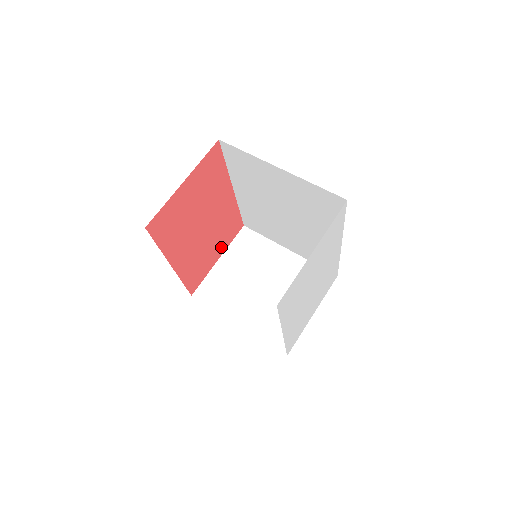
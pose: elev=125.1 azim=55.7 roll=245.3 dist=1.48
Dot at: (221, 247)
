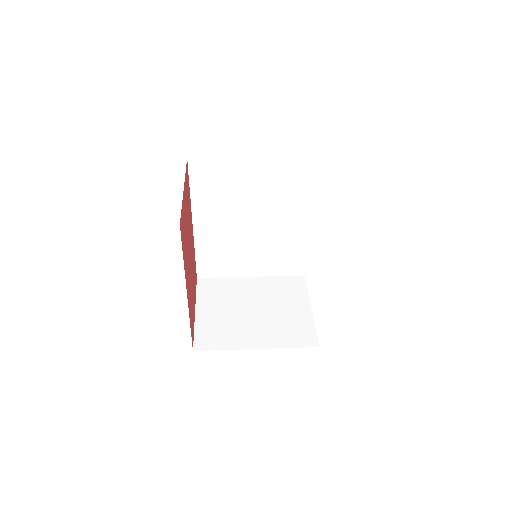
Dot at: (194, 296)
